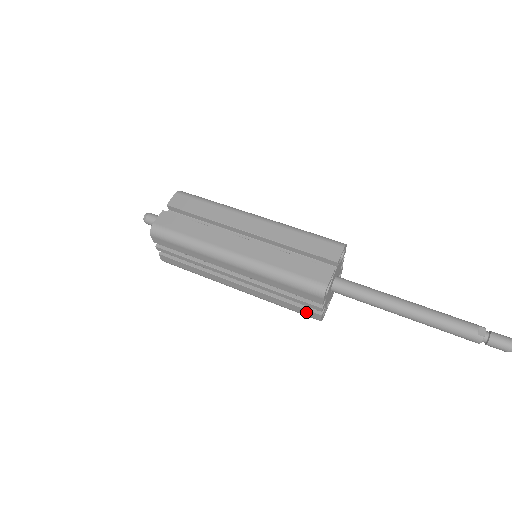
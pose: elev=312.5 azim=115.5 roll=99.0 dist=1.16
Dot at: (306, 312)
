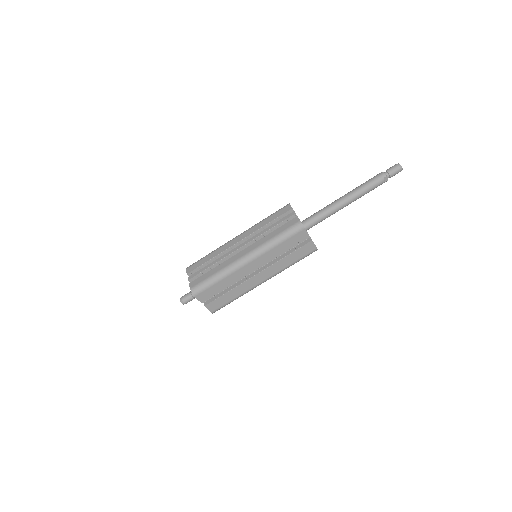
Dot at: occluded
